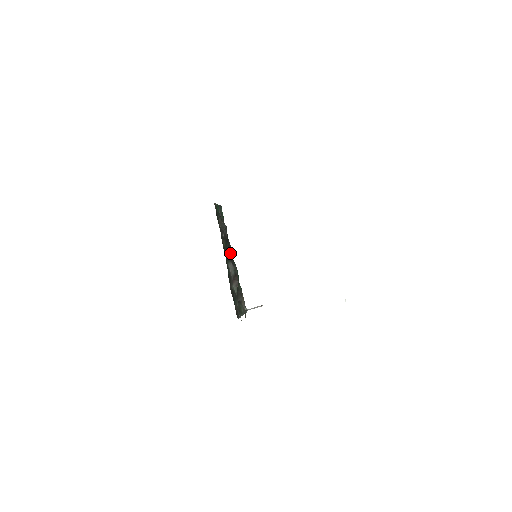
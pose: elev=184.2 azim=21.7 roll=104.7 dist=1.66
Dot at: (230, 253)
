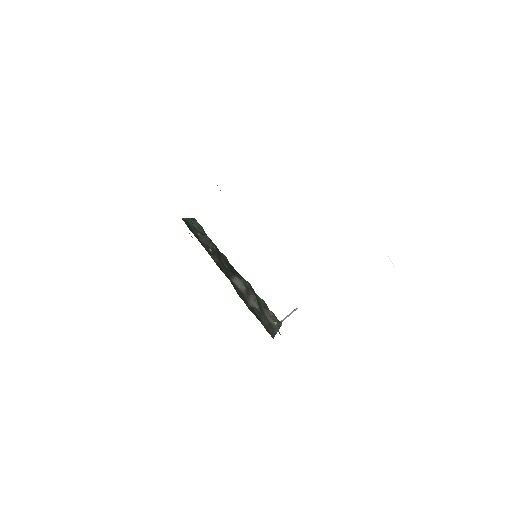
Dot at: (230, 267)
